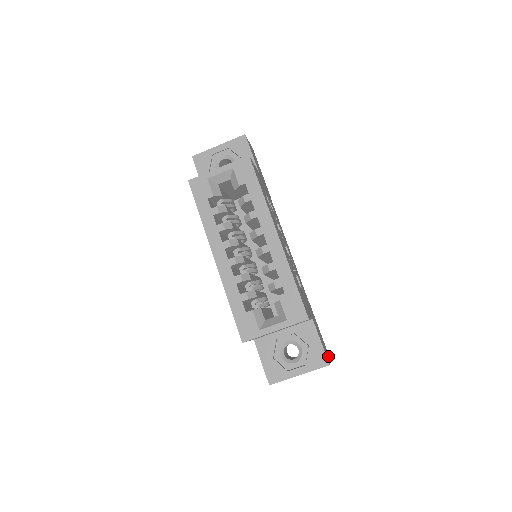
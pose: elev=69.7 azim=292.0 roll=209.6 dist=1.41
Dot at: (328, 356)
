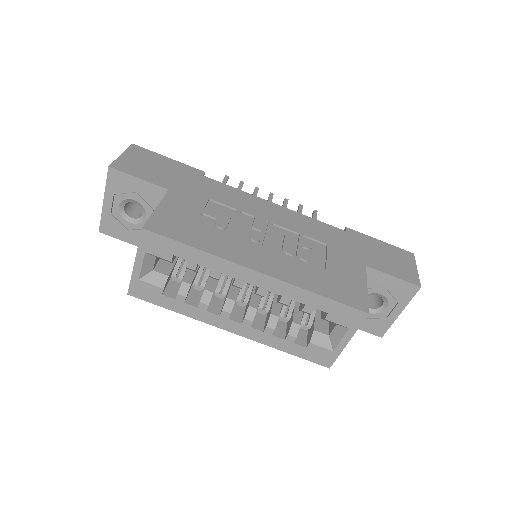
Dot at: (409, 261)
